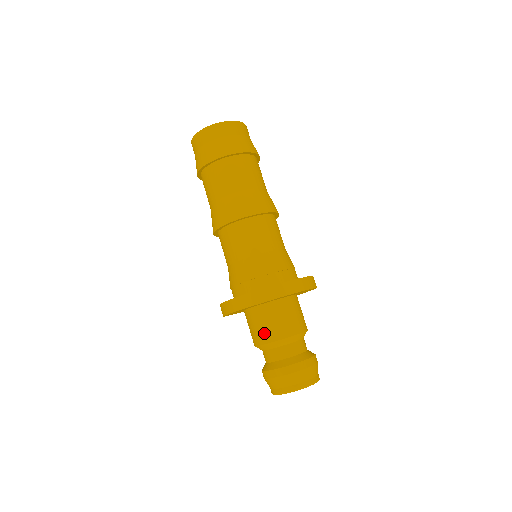
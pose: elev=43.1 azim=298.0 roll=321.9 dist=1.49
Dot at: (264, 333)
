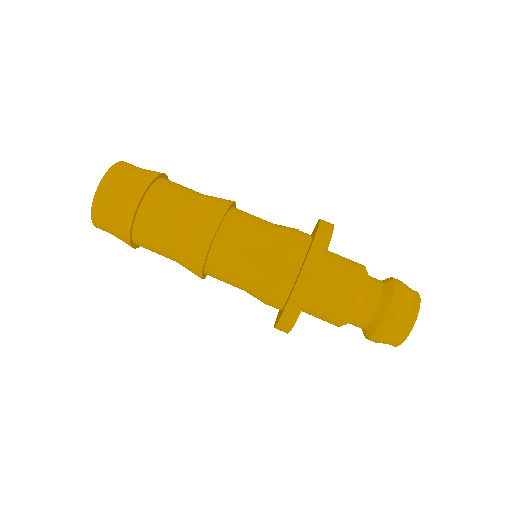
Dot at: (329, 321)
